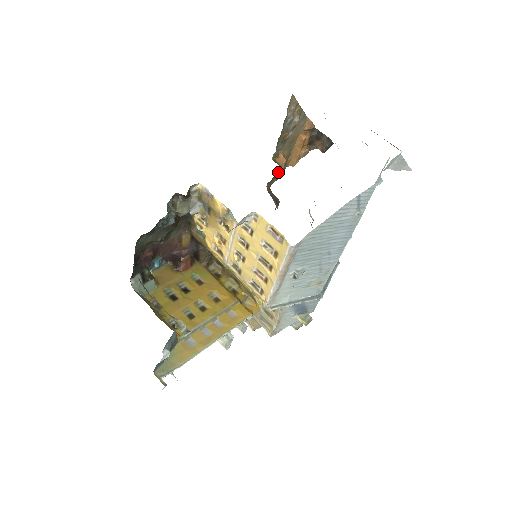
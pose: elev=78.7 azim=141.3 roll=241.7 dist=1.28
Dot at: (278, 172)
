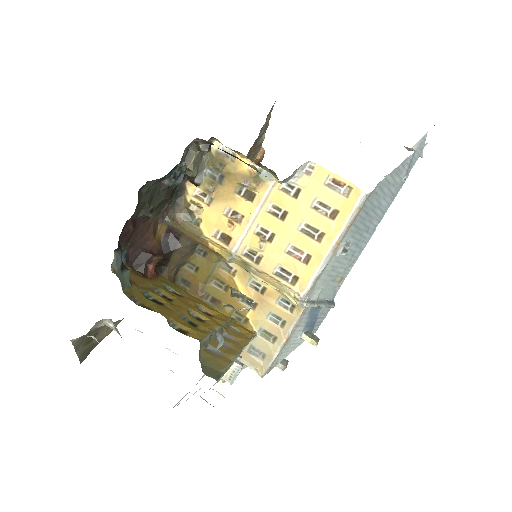
Dot at: occluded
